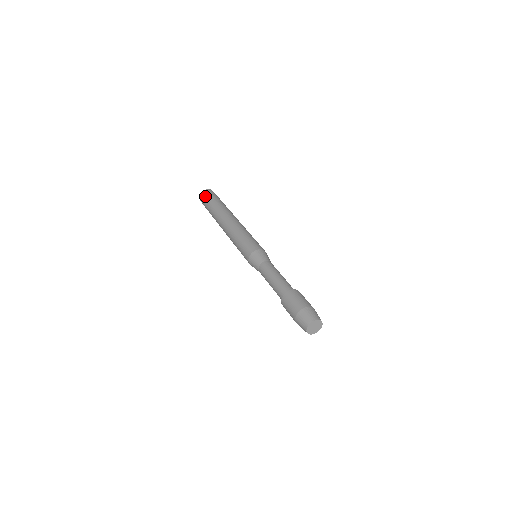
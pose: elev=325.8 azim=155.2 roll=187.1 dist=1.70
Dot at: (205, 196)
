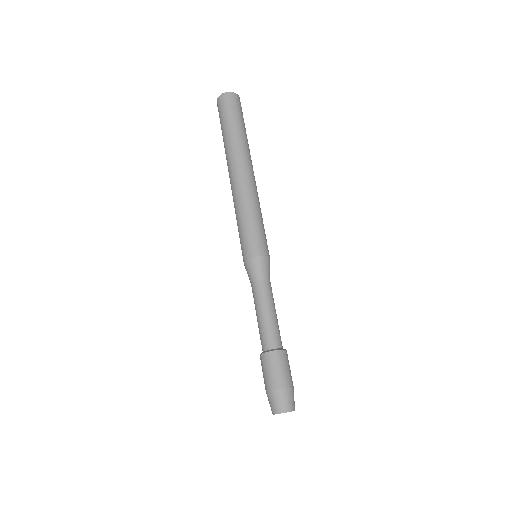
Dot at: occluded
